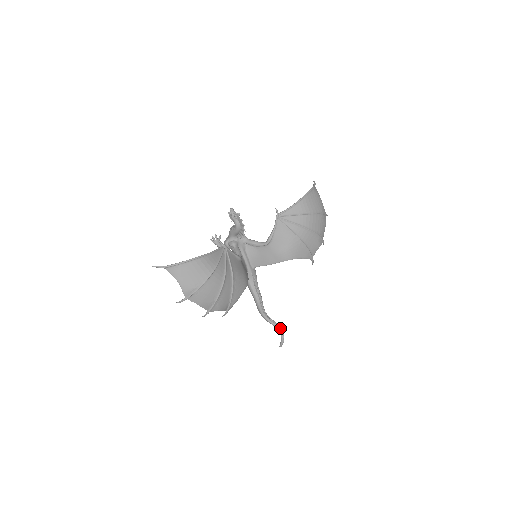
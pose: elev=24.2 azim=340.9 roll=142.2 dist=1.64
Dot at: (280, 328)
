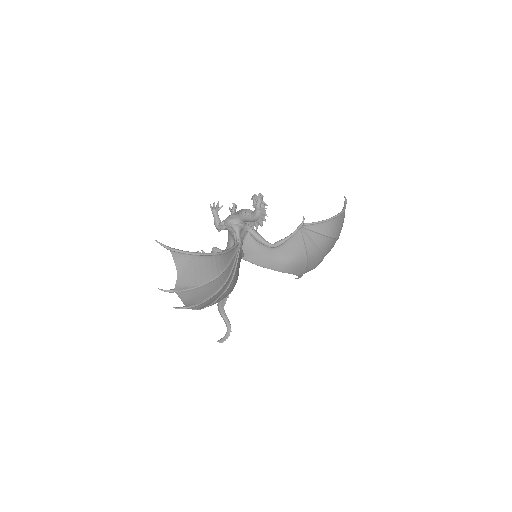
Dot at: (230, 327)
